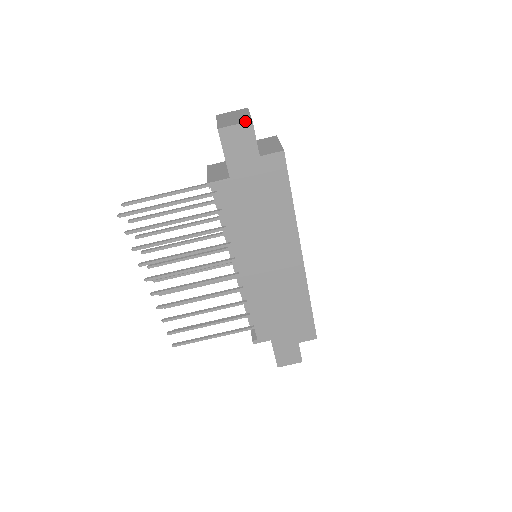
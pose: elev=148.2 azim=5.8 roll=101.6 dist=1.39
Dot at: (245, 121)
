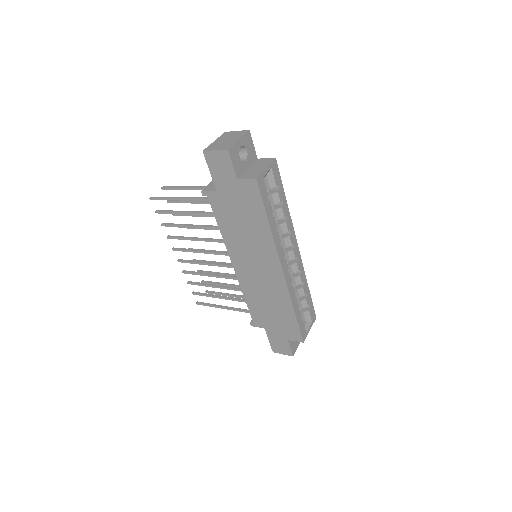
Dot at: (224, 148)
